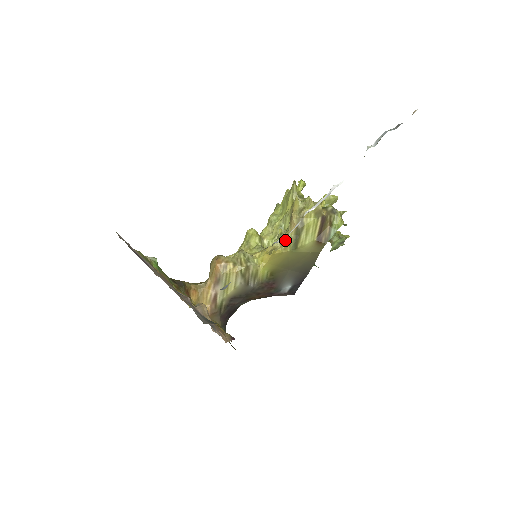
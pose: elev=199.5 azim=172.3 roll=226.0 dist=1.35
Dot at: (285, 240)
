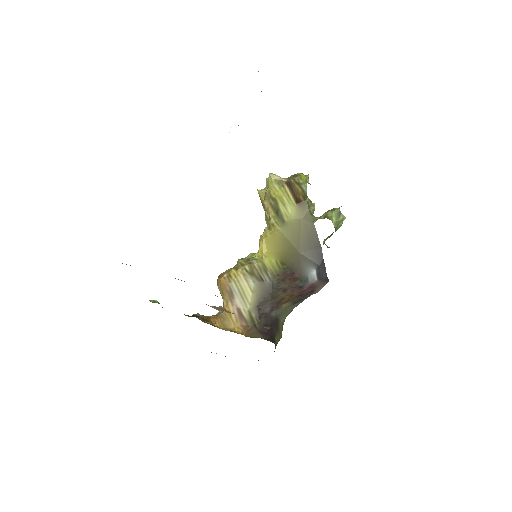
Dot at: (270, 223)
